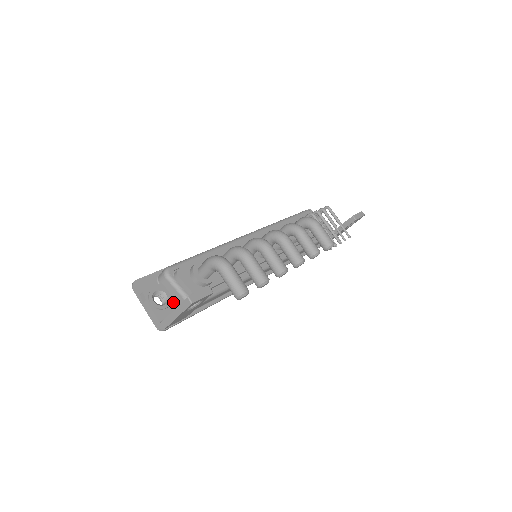
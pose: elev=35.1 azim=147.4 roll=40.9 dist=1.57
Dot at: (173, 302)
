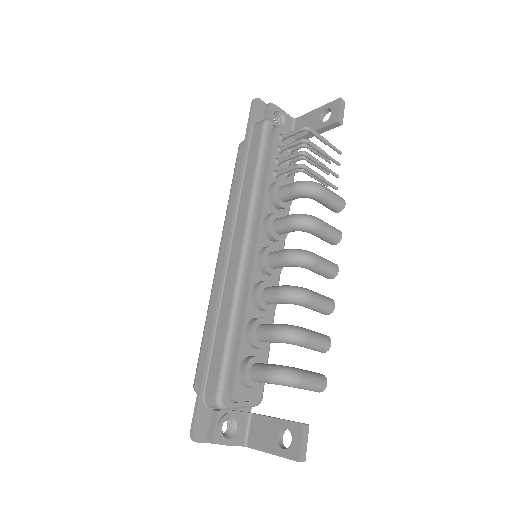
Dot at: (238, 414)
